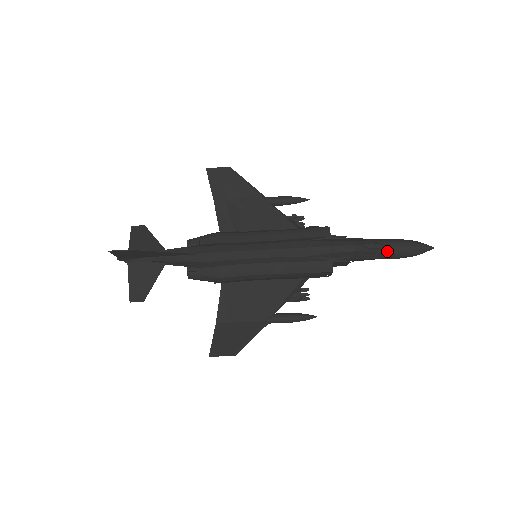
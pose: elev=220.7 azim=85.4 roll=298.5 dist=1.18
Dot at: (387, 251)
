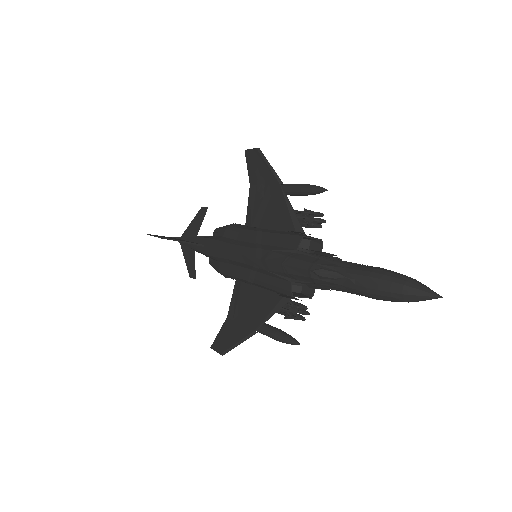
Dot at: (353, 285)
